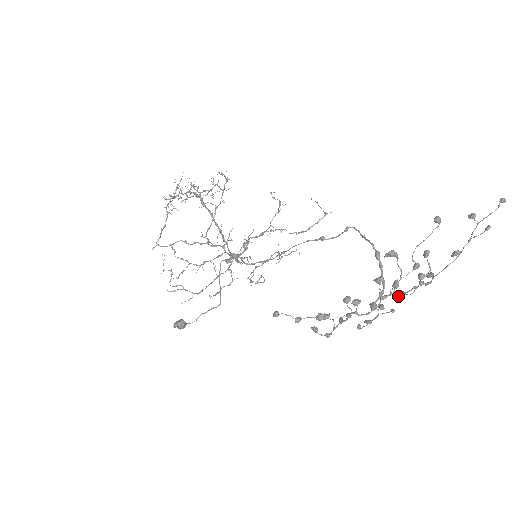
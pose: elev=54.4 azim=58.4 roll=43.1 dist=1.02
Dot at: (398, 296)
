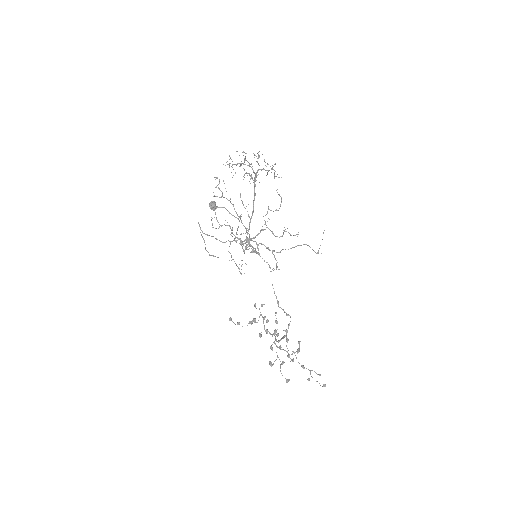
Dot at: (279, 348)
